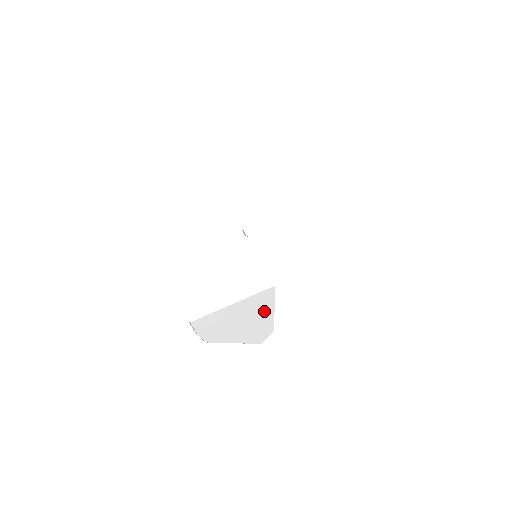
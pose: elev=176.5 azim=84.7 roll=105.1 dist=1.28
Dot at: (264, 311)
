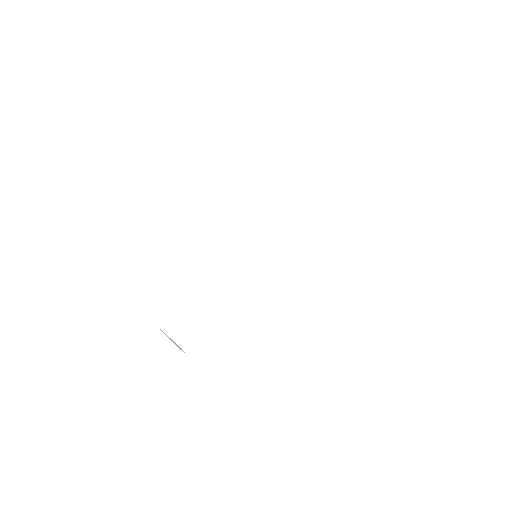
Dot at: (180, 348)
